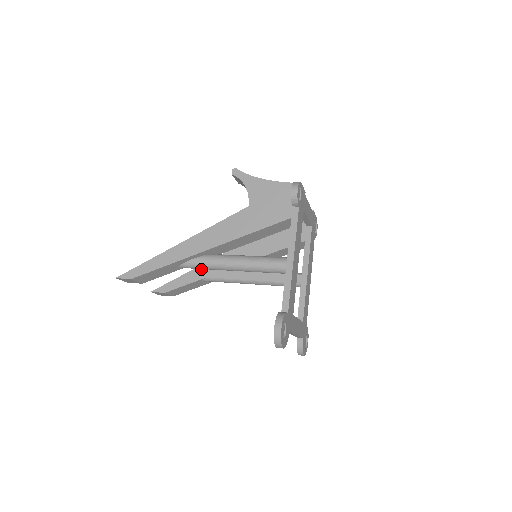
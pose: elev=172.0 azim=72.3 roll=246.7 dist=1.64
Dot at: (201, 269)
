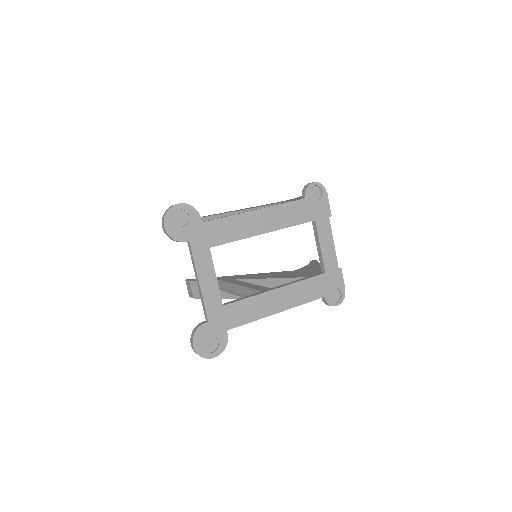
Dot at: (225, 277)
